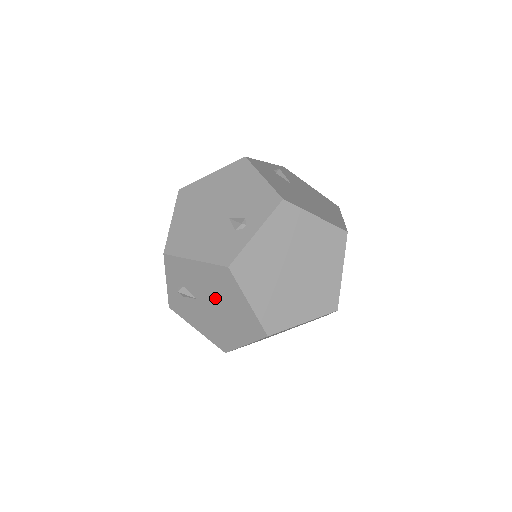
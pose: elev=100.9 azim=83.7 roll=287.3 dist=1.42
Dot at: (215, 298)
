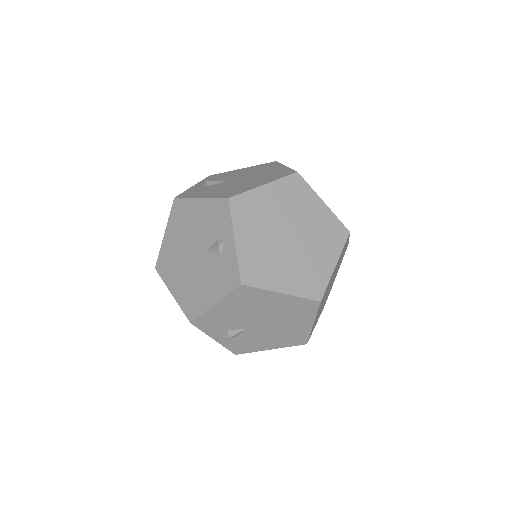
Dot at: (257, 315)
